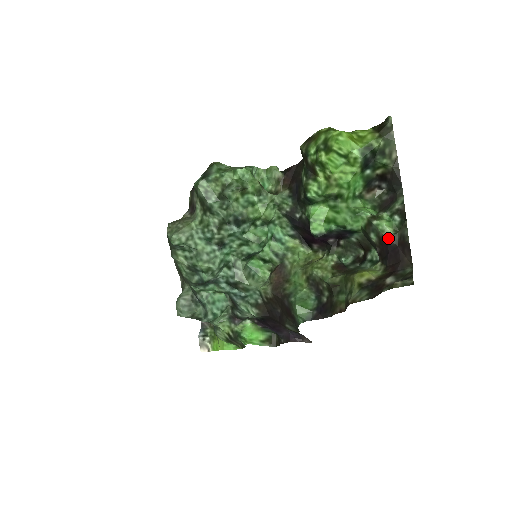
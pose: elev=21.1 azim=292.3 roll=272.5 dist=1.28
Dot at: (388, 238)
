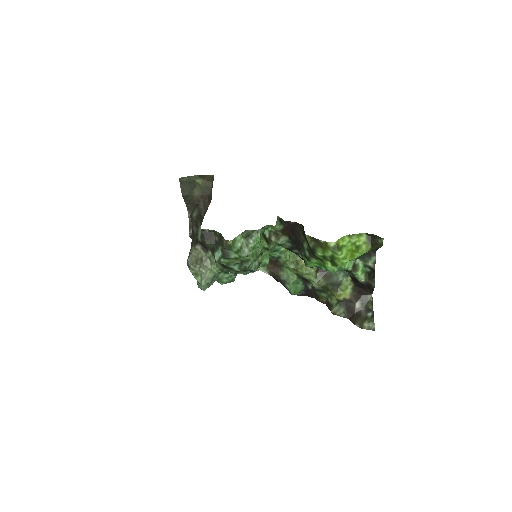
Dot at: (361, 282)
